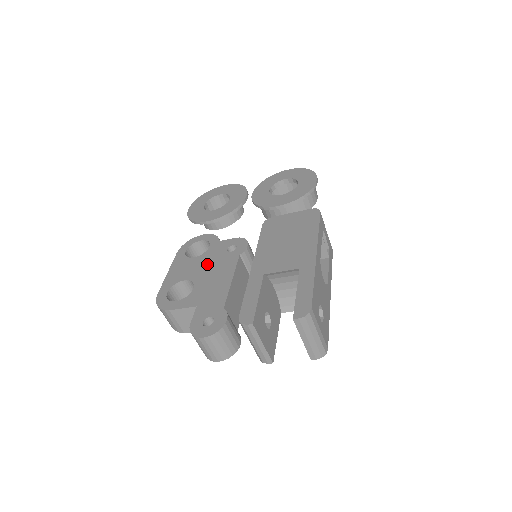
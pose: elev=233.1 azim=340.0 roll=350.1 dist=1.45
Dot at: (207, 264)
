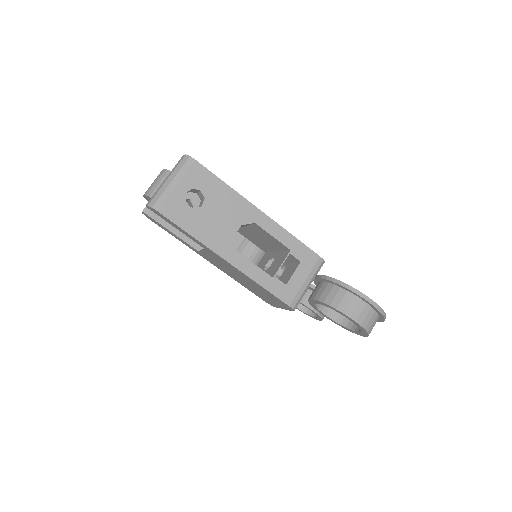
Dot at: occluded
